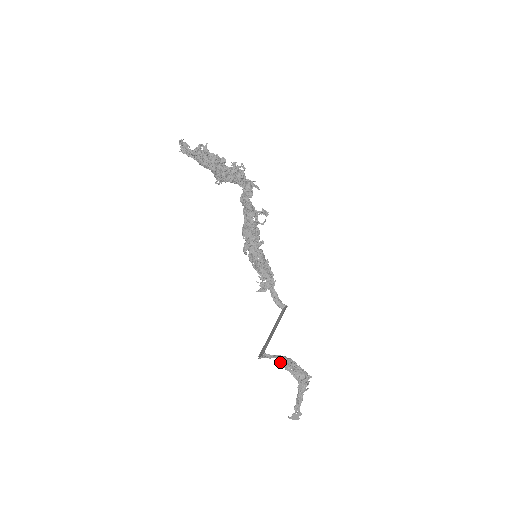
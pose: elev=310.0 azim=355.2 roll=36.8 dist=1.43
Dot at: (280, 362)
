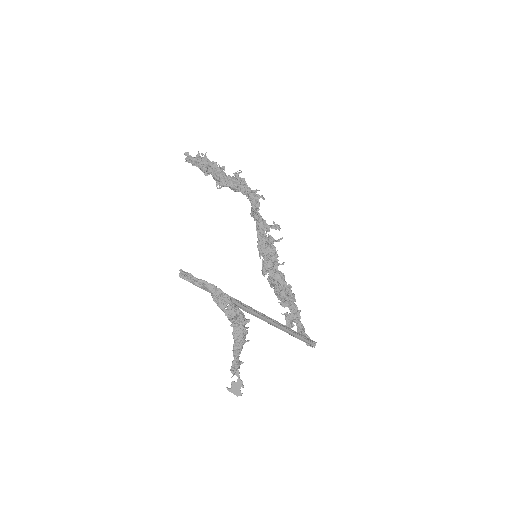
Dot at: (212, 297)
